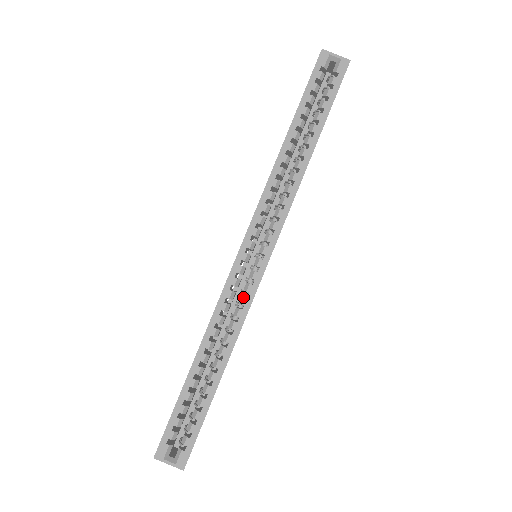
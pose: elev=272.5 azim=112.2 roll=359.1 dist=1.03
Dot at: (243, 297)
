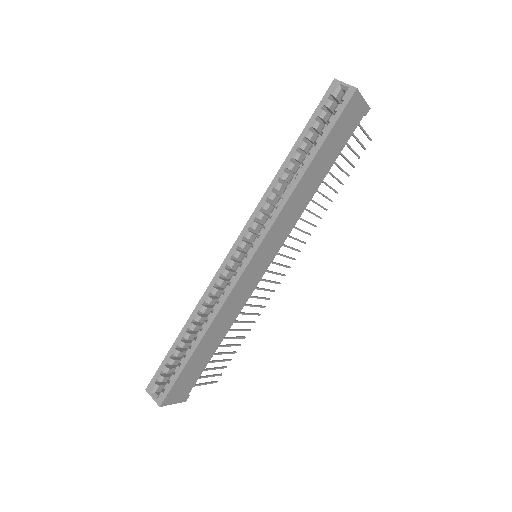
Dot at: (226, 285)
